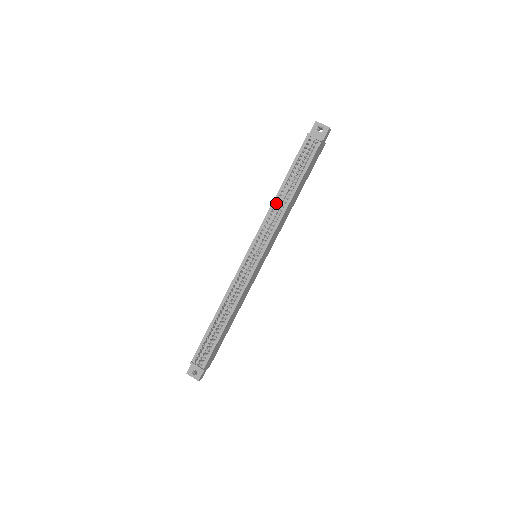
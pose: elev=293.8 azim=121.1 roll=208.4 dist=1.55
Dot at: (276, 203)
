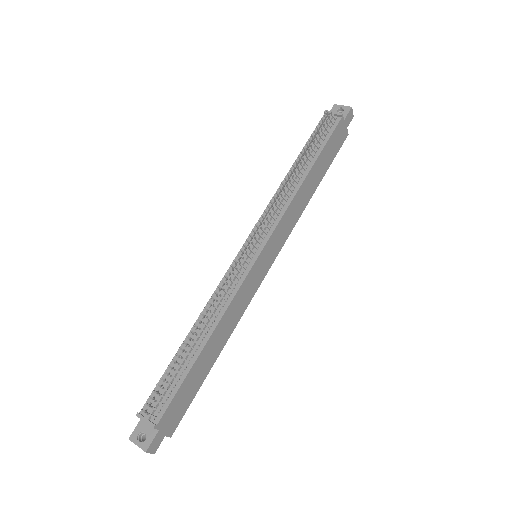
Dot at: (284, 178)
